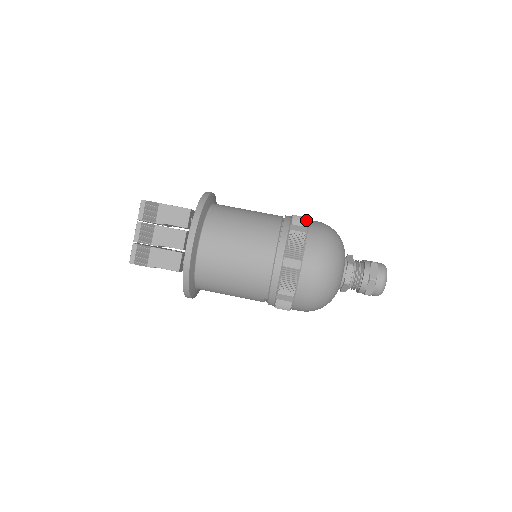
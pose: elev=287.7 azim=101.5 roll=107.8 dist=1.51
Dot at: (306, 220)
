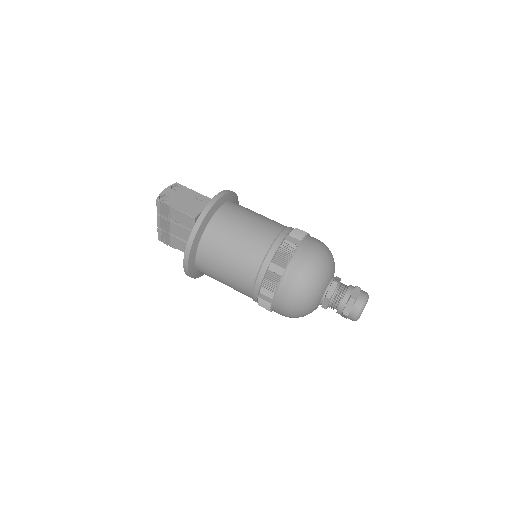
Dot at: (289, 257)
